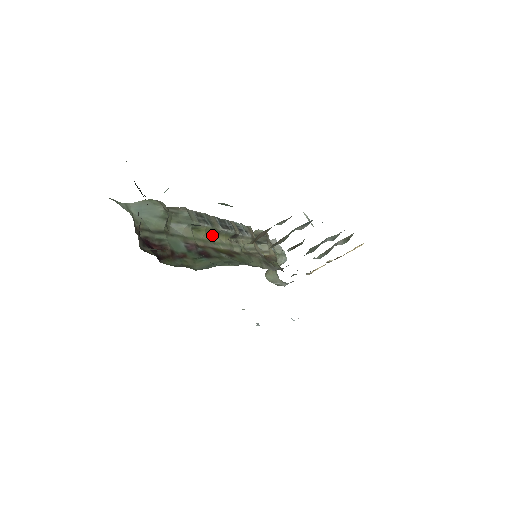
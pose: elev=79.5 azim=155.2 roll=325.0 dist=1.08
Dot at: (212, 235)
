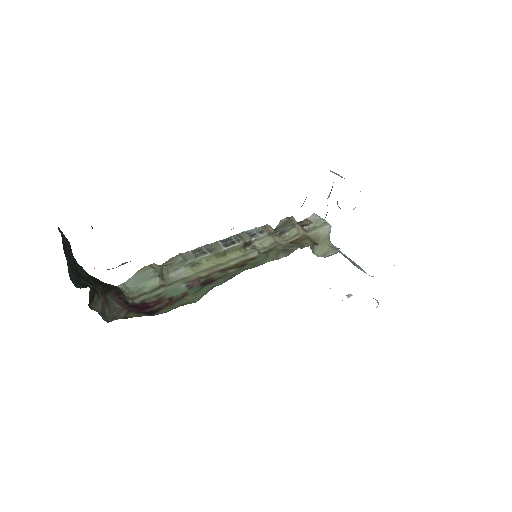
Dot at: (219, 259)
